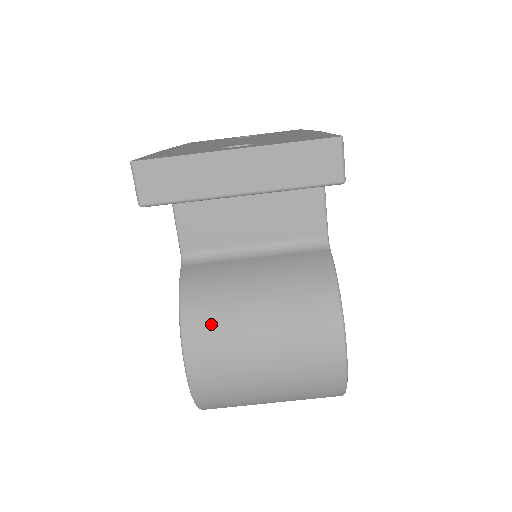
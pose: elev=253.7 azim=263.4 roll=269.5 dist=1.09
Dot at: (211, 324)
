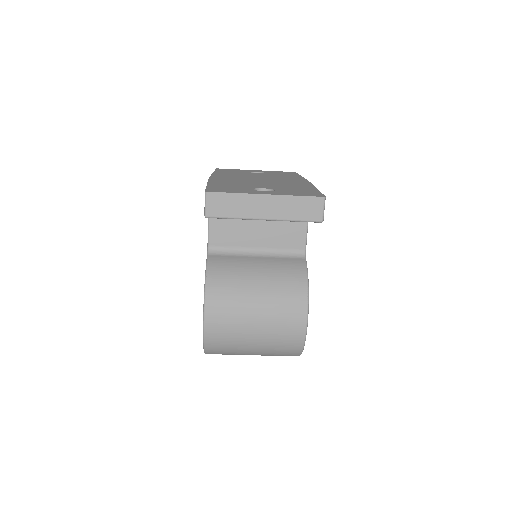
Dot at: (225, 295)
